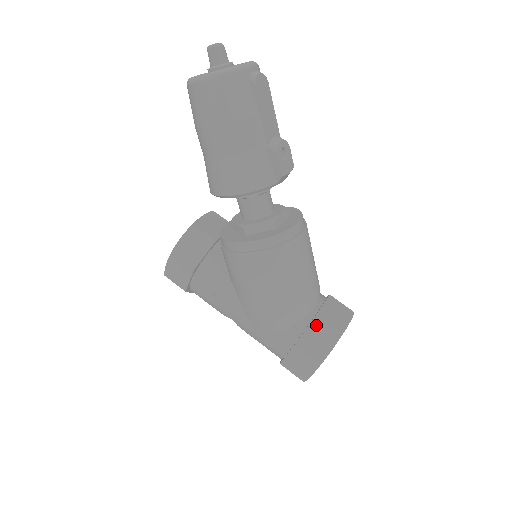
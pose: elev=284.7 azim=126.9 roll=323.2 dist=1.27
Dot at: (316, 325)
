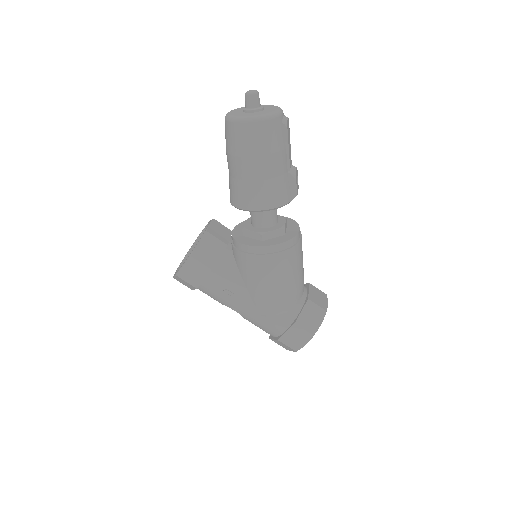
Dot at: (309, 307)
